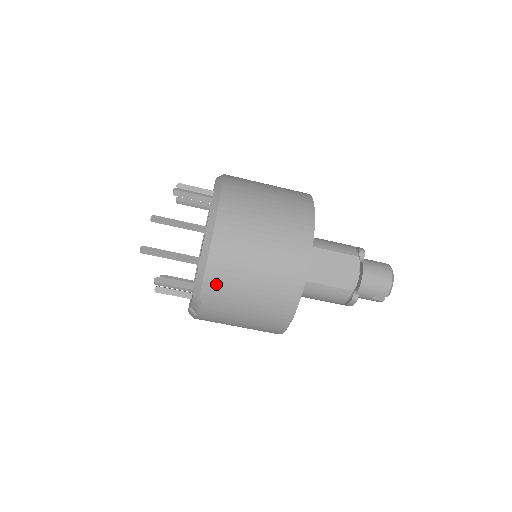
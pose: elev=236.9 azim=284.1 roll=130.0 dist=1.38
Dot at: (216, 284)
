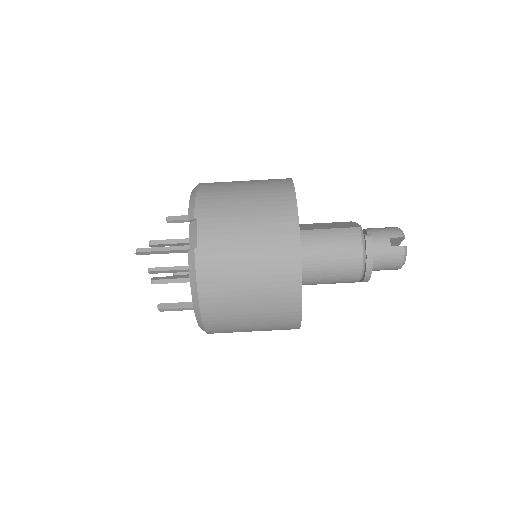
Dot at: (209, 199)
